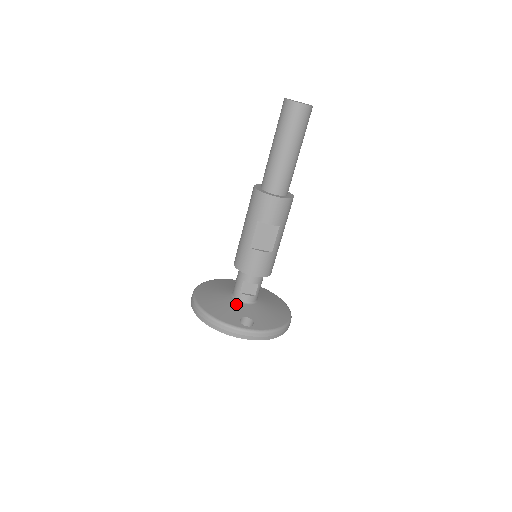
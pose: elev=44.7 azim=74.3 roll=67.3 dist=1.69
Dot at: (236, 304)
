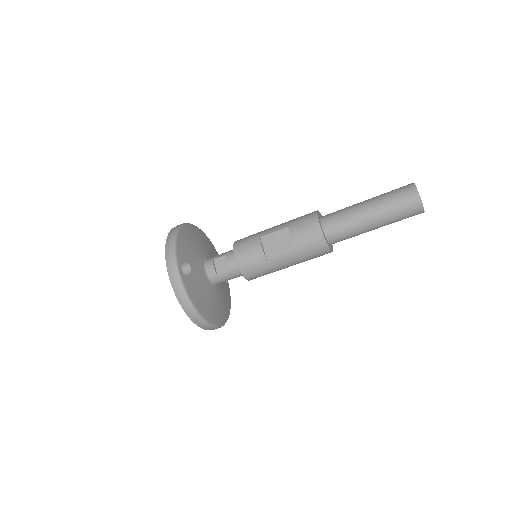
Dot at: (200, 260)
